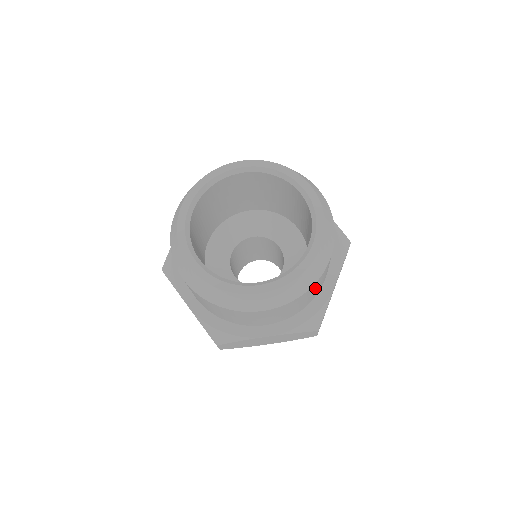
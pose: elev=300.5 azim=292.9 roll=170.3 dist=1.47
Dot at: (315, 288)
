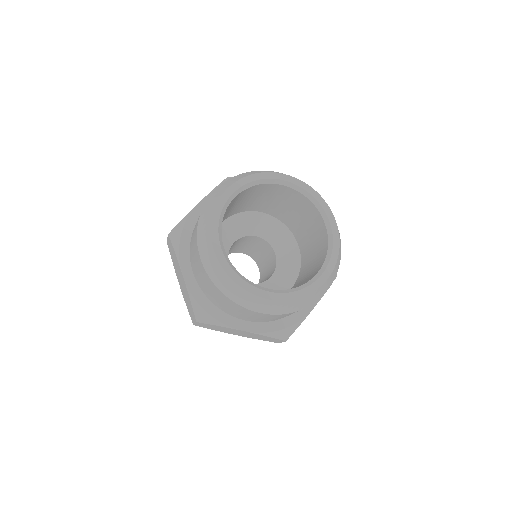
Dot at: occluded
